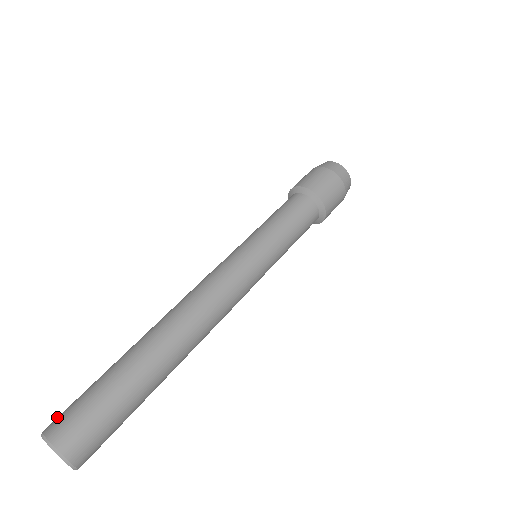
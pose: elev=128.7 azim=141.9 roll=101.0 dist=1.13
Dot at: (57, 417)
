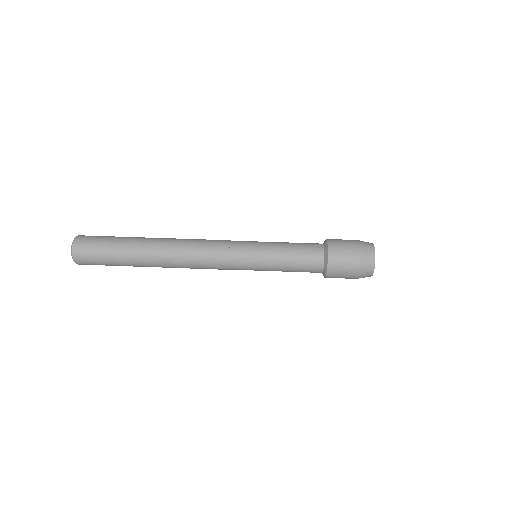
Dot at: (86, 237)
